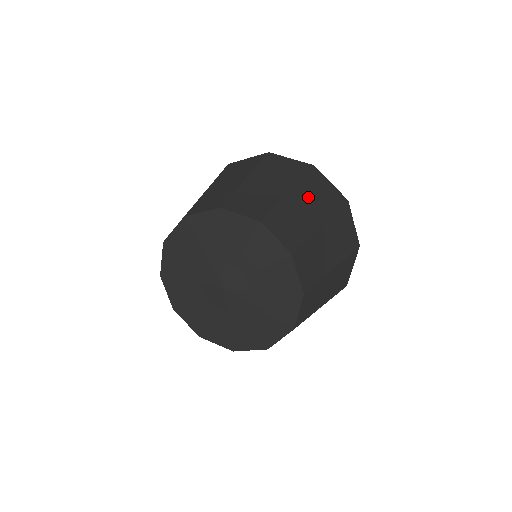
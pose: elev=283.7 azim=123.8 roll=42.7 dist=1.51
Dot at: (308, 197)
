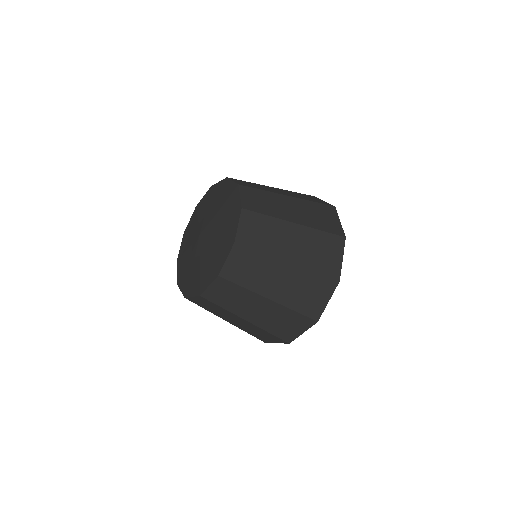
Dot at: (305, 241)
